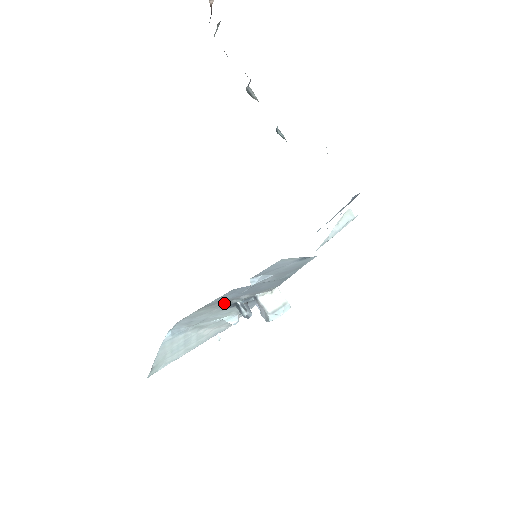
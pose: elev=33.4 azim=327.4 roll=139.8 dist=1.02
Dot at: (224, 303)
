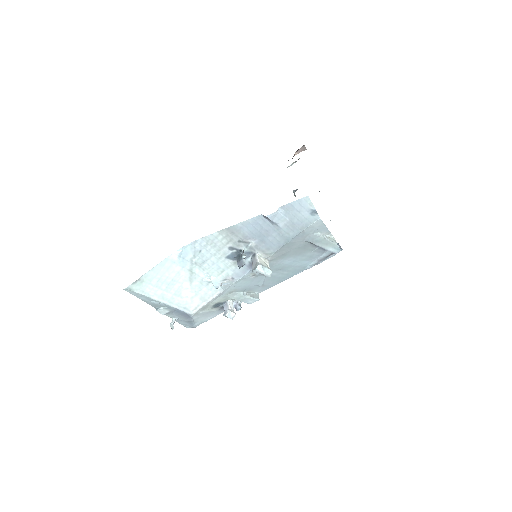
Dot at: (237, 241)
